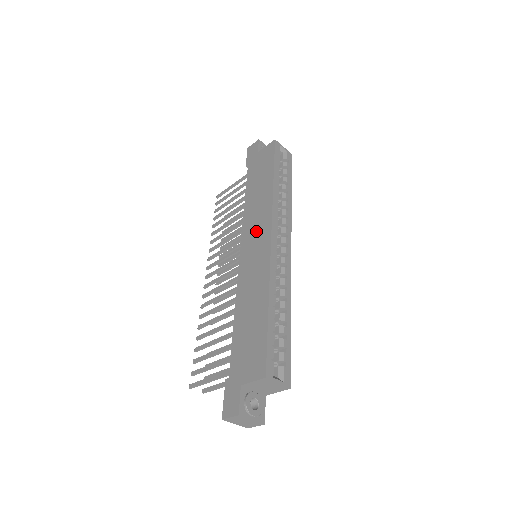
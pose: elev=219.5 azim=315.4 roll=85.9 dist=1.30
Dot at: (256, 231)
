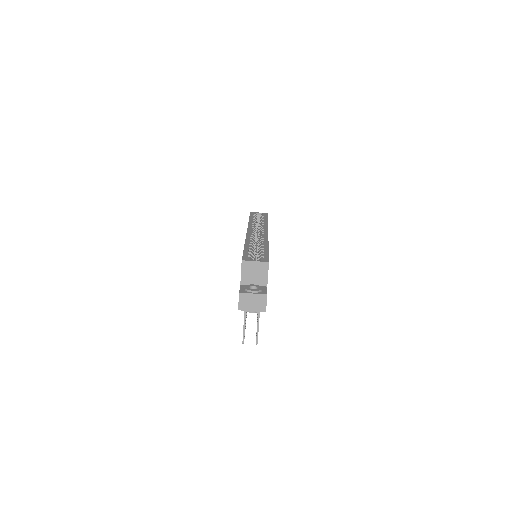
Dot at: occluded
